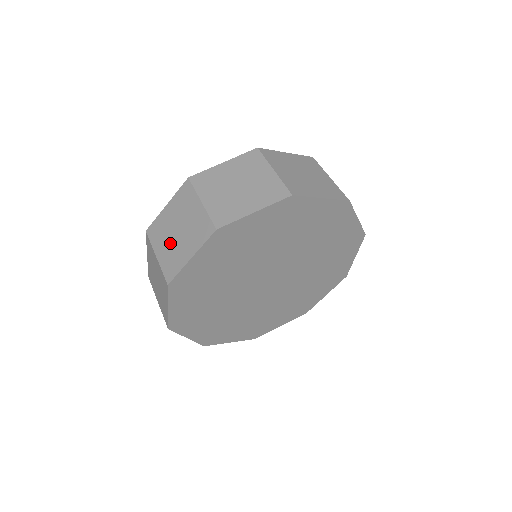
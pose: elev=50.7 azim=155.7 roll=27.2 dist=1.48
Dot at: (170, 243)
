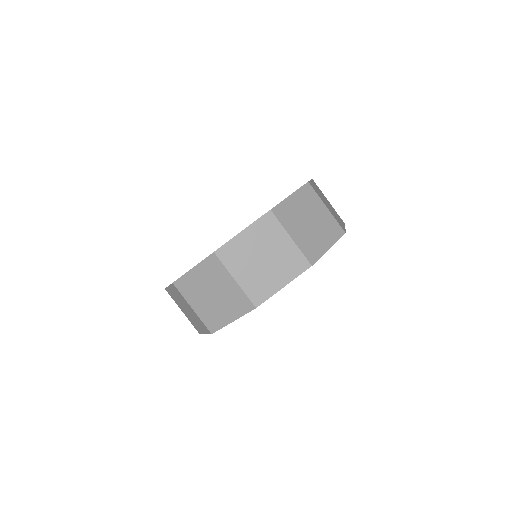
Dot at: (206, 303)
